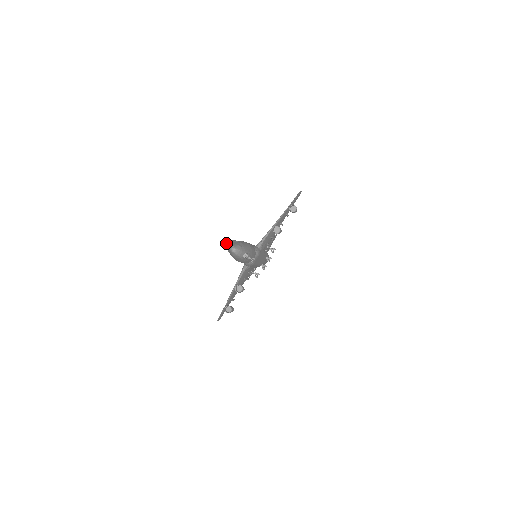
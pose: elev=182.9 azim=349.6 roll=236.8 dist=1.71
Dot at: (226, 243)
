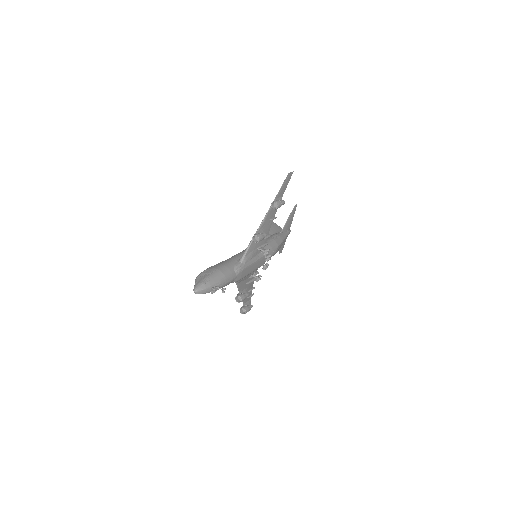
Dot at: occluded
